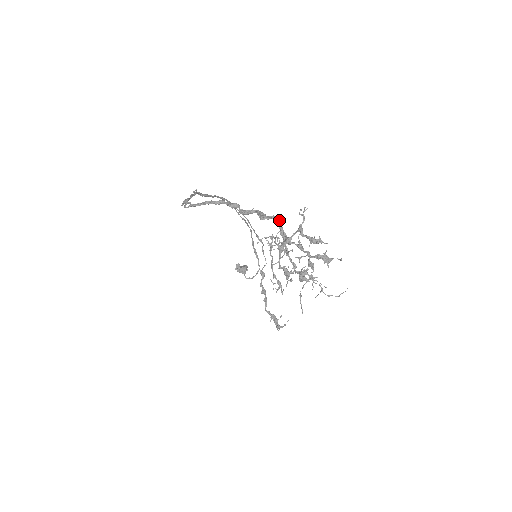
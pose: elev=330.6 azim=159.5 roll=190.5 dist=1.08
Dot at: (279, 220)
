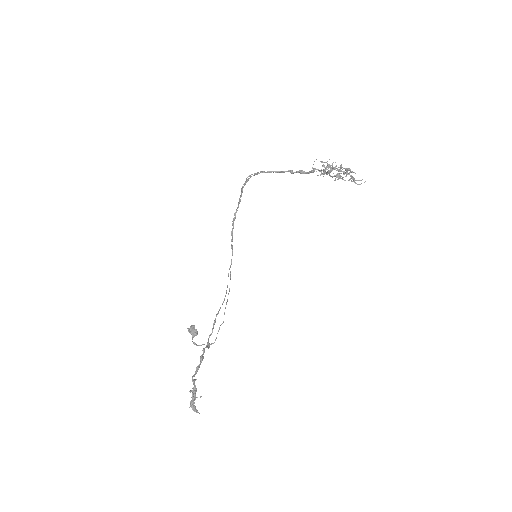
Dot at: (325, 170)
